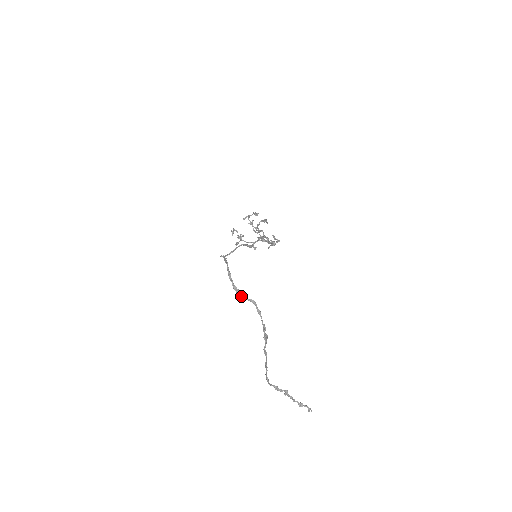
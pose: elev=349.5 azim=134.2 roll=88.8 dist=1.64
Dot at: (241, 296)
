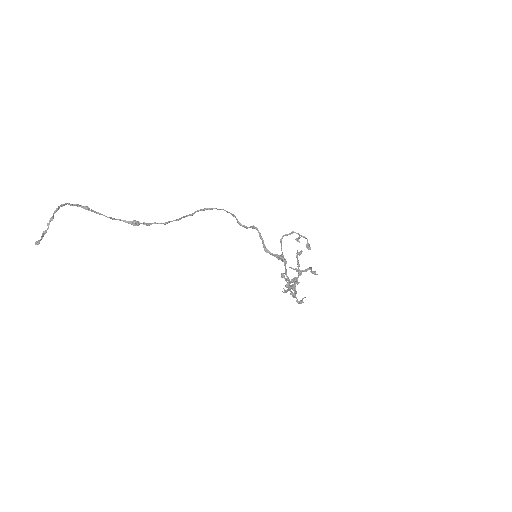
Dot at: (186, 216)
